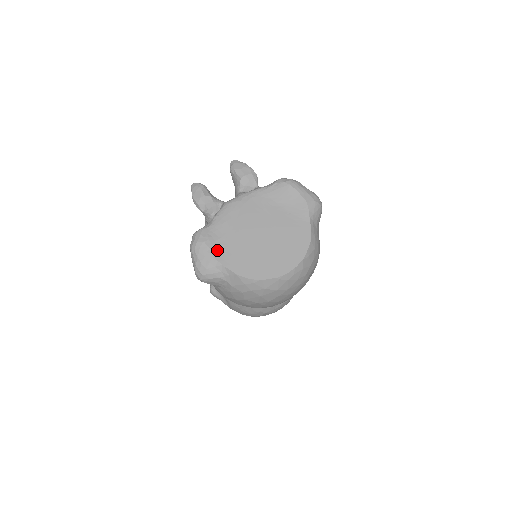
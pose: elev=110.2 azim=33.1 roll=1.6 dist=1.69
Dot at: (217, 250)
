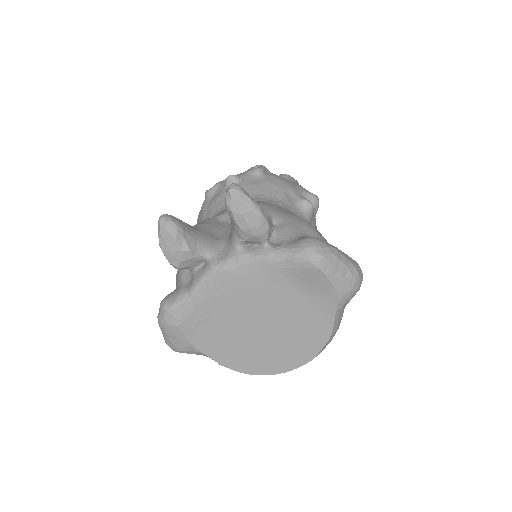
Dot at: (195, 335)
